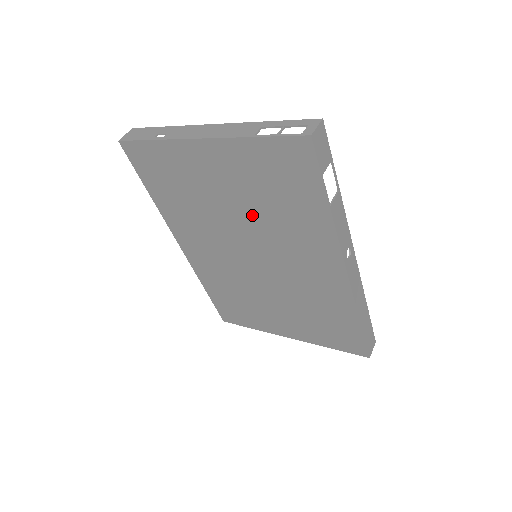
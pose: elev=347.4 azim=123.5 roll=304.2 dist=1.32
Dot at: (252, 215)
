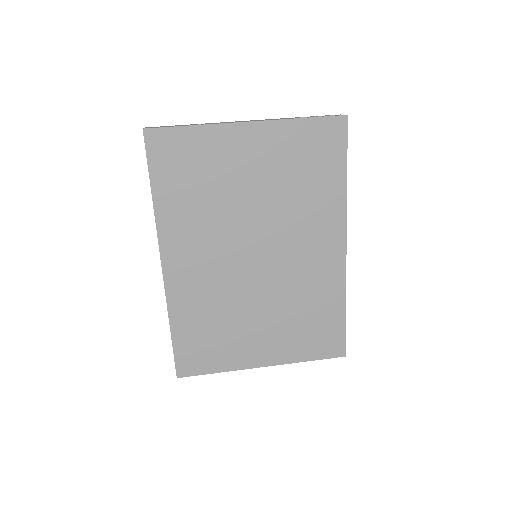
Dot at: (272, 201)
